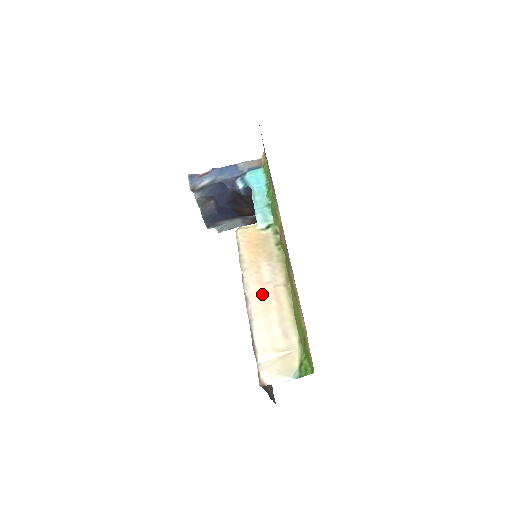
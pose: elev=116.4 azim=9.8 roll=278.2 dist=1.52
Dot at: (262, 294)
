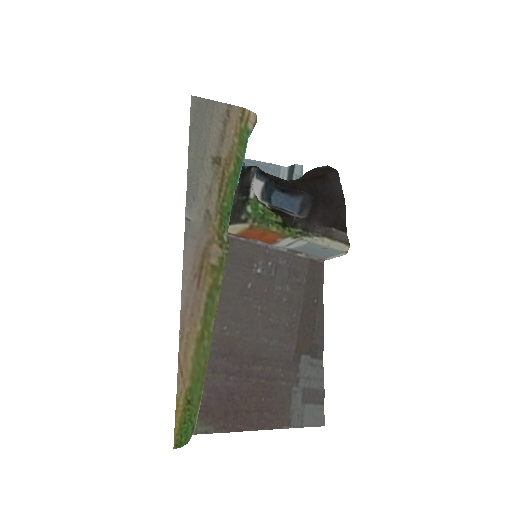
Dot at: occluded
